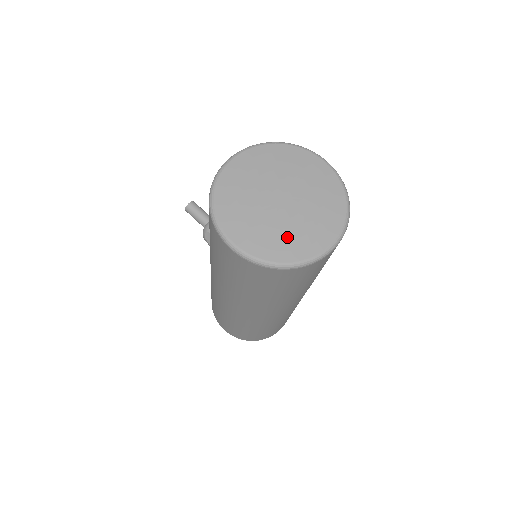
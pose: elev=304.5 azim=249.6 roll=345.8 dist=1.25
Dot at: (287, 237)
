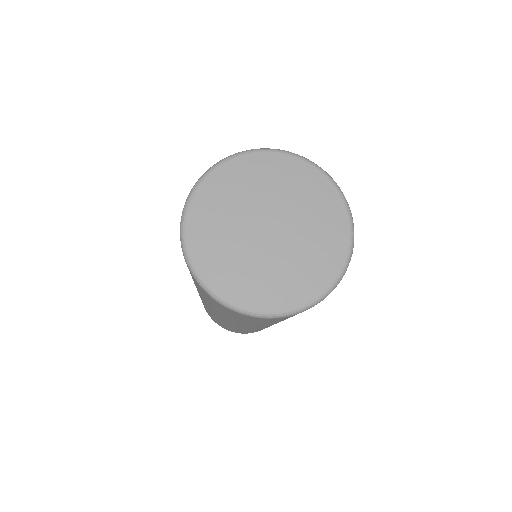
Dot at: (245, 272)
